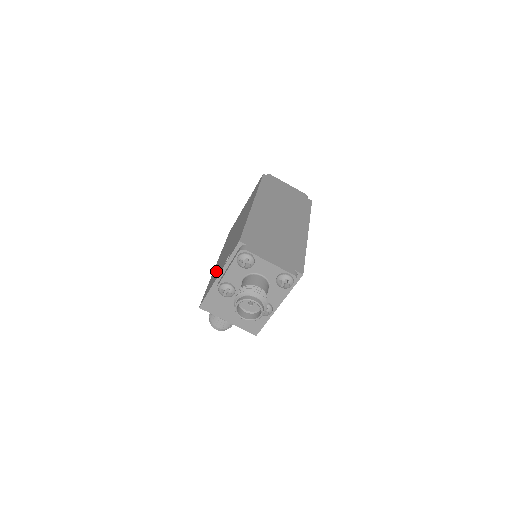
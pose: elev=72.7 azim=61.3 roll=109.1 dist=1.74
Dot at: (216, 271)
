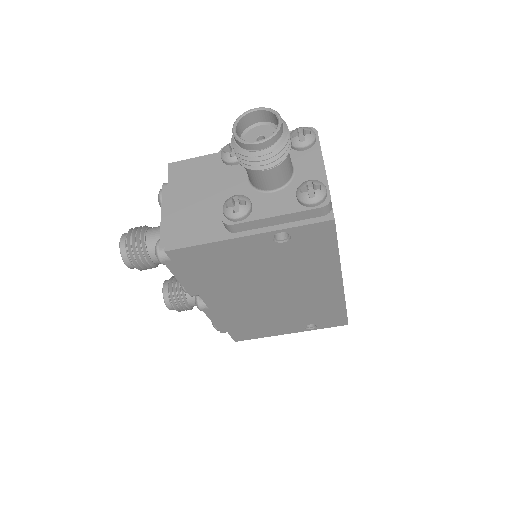
Dot at: occluded
